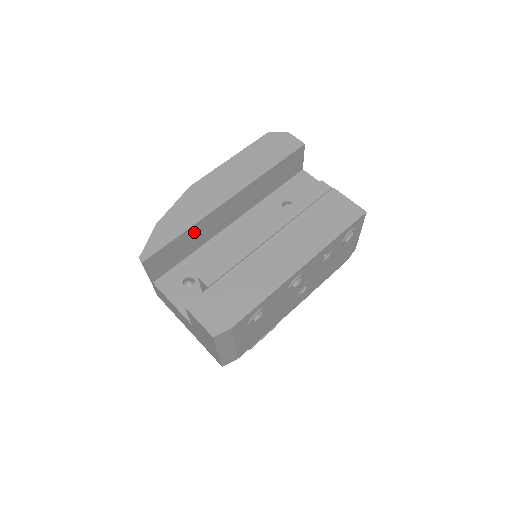
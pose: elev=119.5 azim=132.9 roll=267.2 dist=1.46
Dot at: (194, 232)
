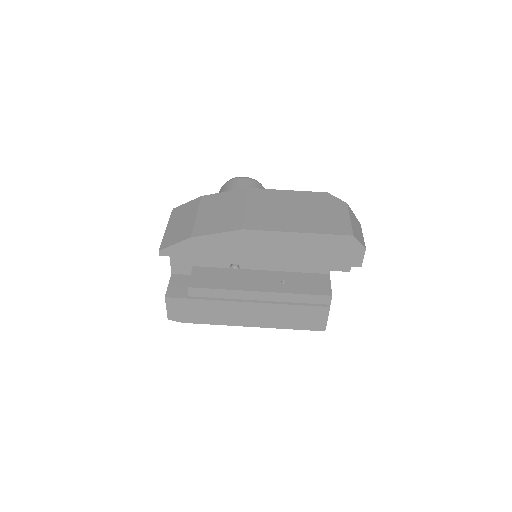
Dot at: occluded
